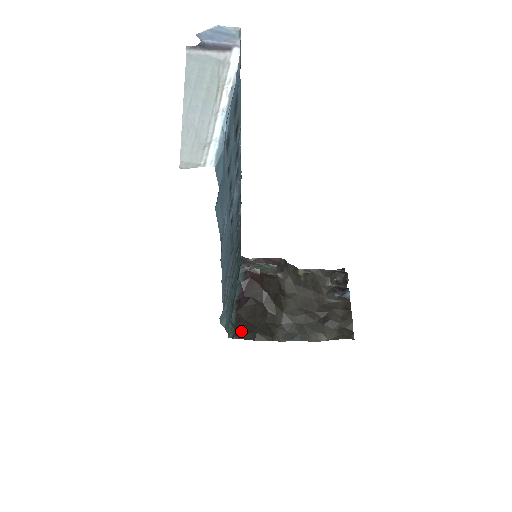
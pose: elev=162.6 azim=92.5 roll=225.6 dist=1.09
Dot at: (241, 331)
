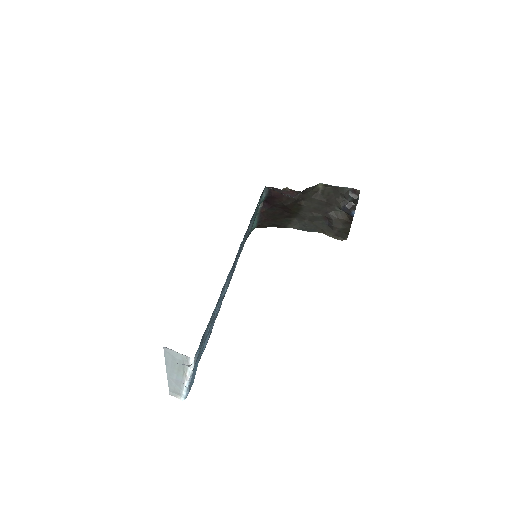
Dot at: (262, 225)
